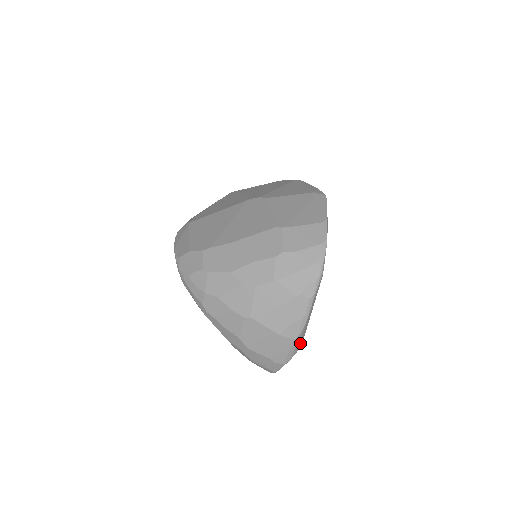
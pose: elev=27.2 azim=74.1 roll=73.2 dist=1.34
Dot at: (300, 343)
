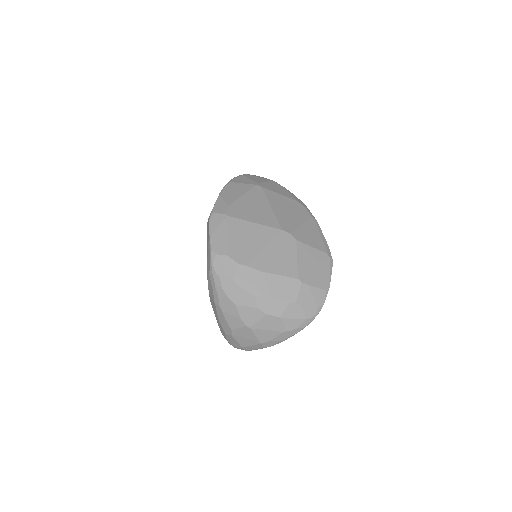
Dot at: occluded
